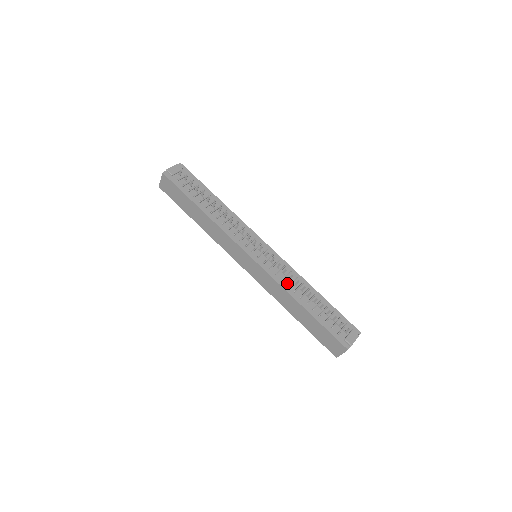
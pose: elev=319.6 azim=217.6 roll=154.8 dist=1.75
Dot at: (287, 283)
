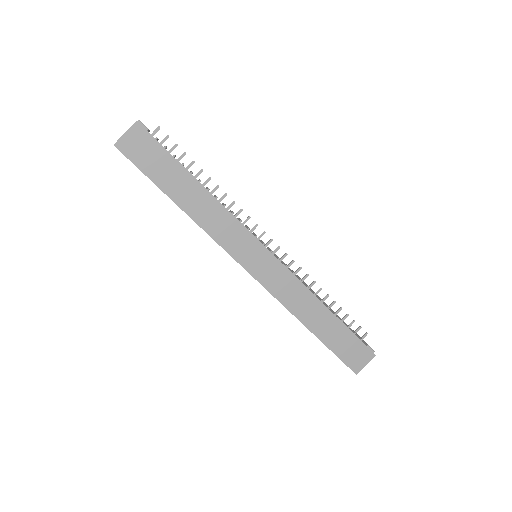
Dot at: occluded
